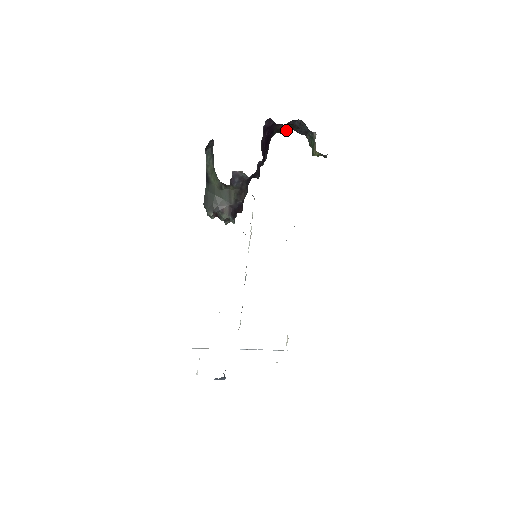
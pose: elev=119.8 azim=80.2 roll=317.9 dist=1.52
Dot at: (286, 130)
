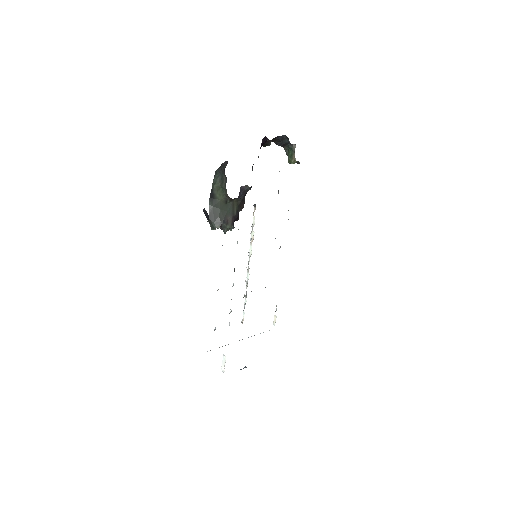
Dot at: occluded
